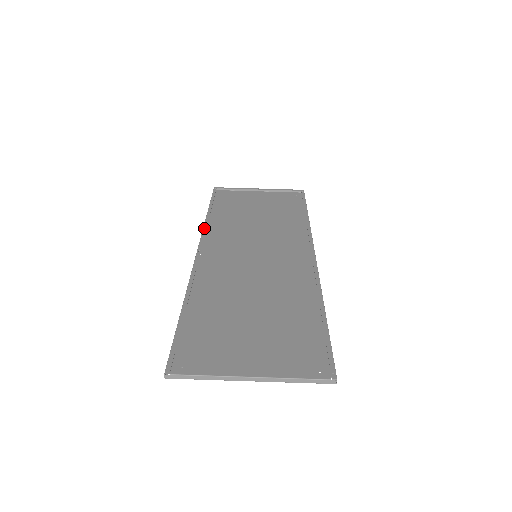
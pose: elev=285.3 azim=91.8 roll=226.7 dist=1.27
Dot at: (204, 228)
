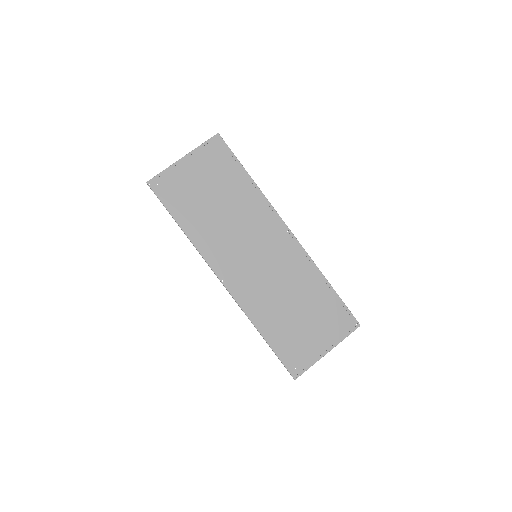
Dot at: (200, 253)
